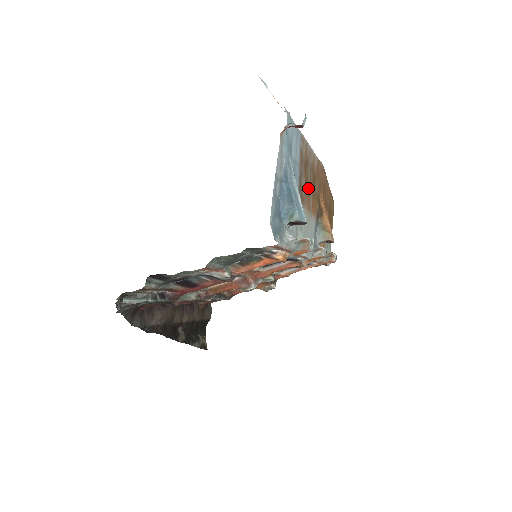
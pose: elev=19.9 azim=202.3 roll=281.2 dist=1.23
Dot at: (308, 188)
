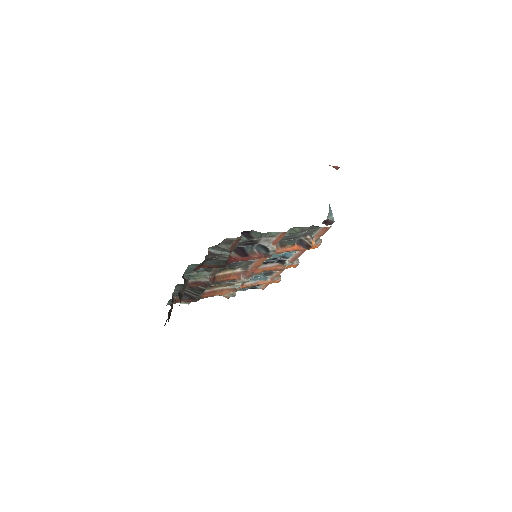
Dot at: occluded
